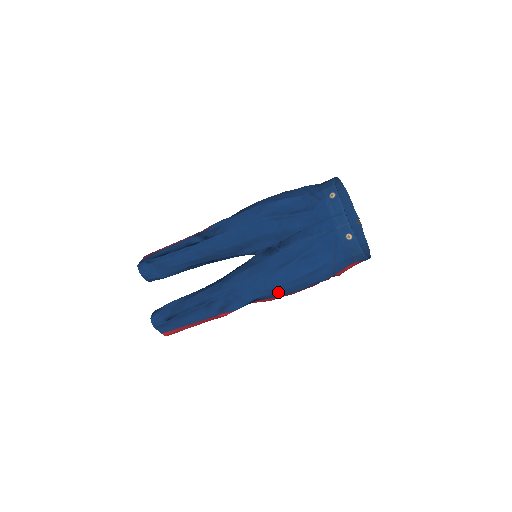
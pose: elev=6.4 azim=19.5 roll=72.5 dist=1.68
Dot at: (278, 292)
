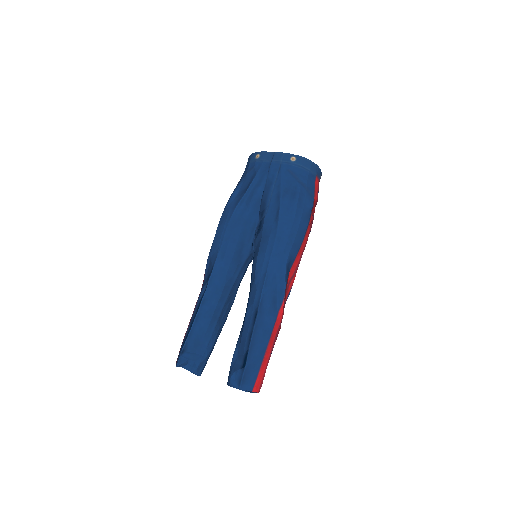
Dot at: (295, 240)
